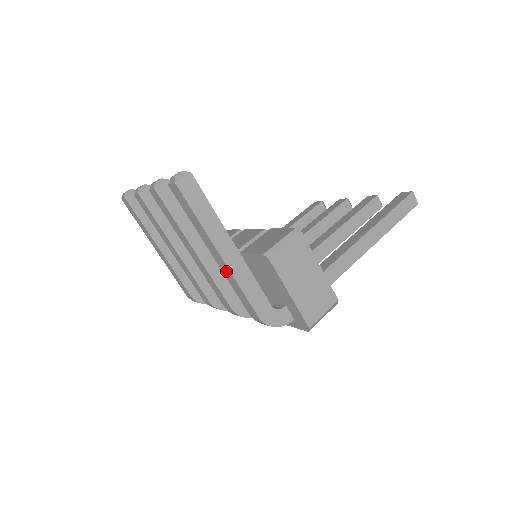
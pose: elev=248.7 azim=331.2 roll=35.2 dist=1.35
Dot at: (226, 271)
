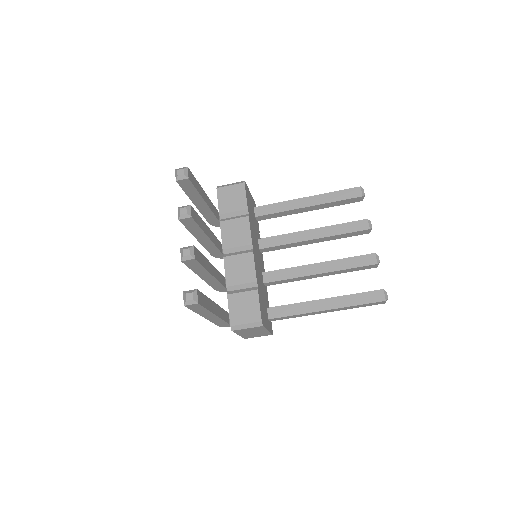
Dot at: occluded
